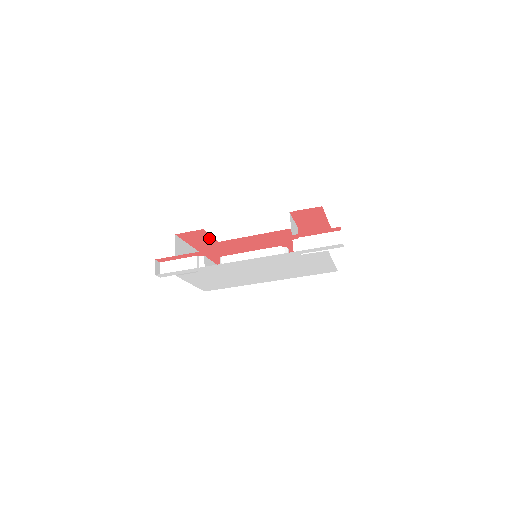
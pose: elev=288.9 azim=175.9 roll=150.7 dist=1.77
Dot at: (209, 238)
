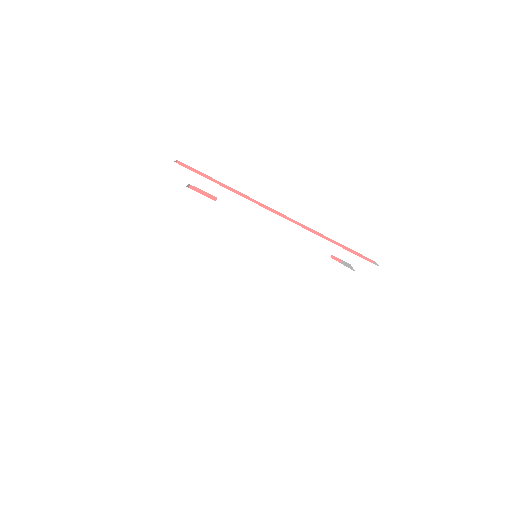
Dot at: occluded
